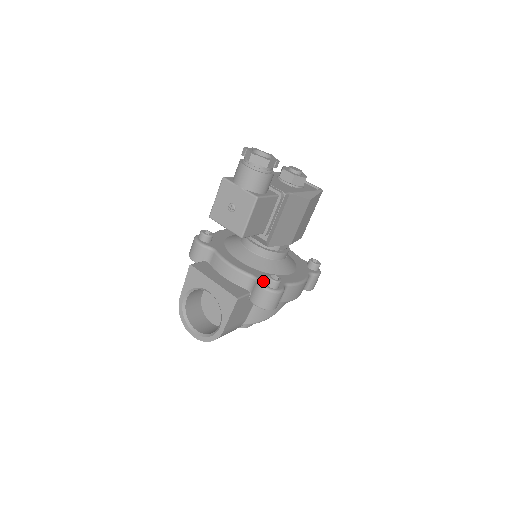
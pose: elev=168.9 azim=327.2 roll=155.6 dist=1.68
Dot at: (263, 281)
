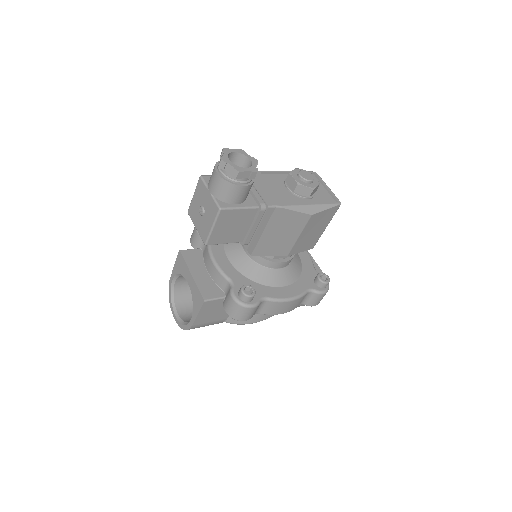
Dot at: (237, 290)
